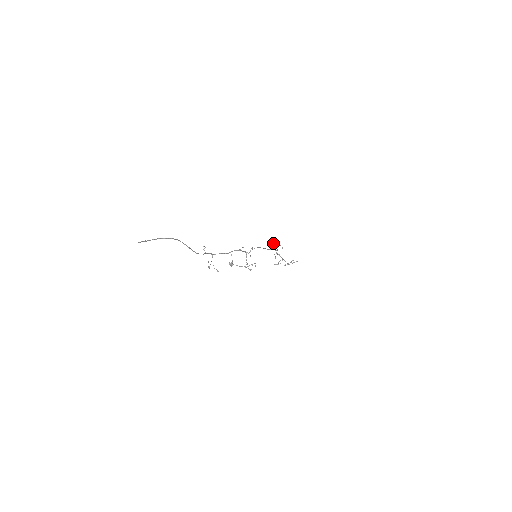
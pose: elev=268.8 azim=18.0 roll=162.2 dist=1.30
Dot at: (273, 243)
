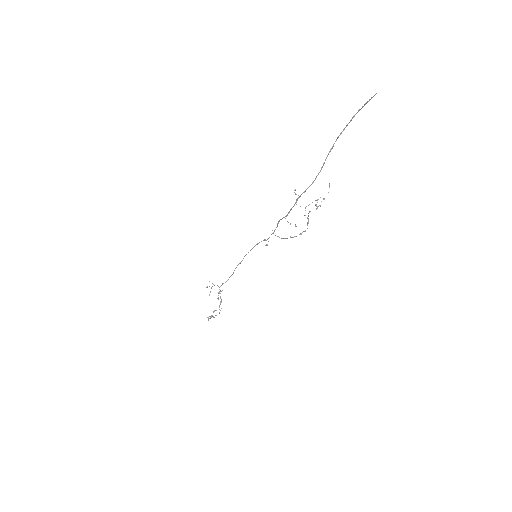
Dot at: (207, 286)
